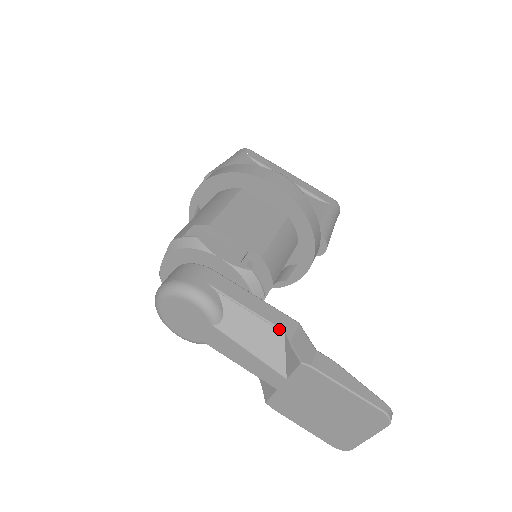
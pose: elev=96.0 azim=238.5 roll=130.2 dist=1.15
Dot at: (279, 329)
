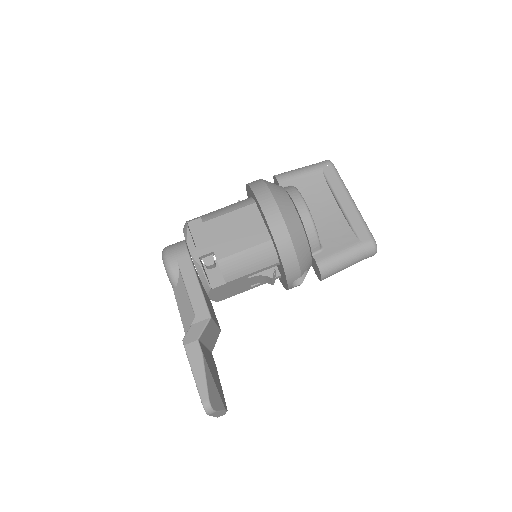
Dot at: (194, 312)
